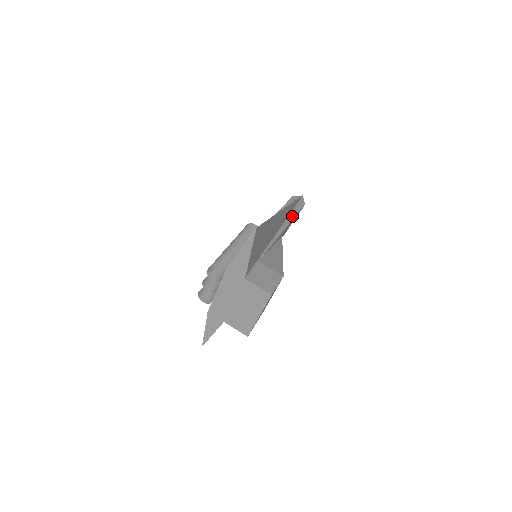
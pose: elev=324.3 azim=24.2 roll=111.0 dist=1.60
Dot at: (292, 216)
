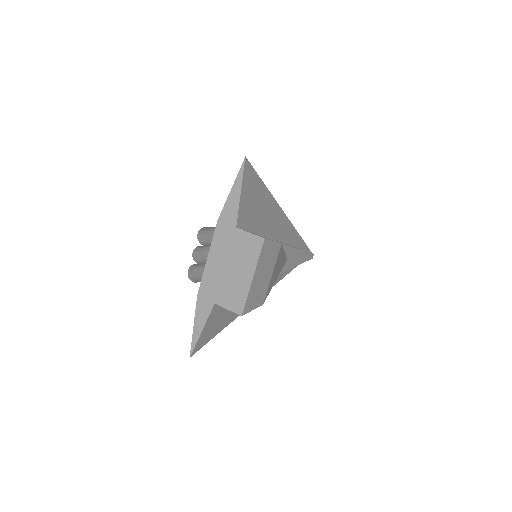
Dot at: occluded
